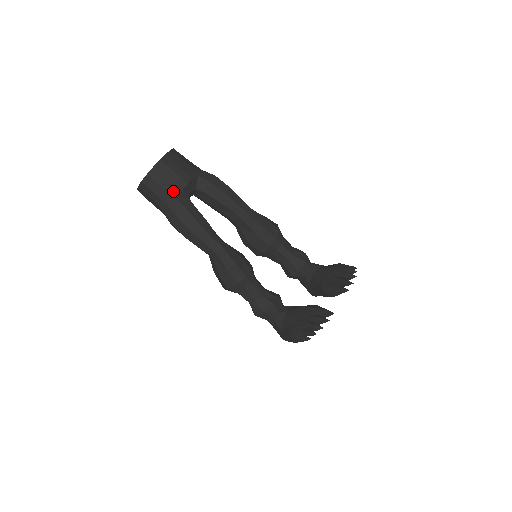
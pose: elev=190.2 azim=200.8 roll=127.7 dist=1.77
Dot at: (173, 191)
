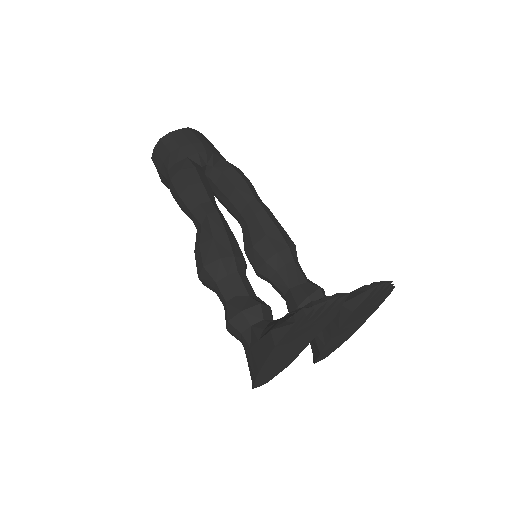
Dot at: (188, 150)
